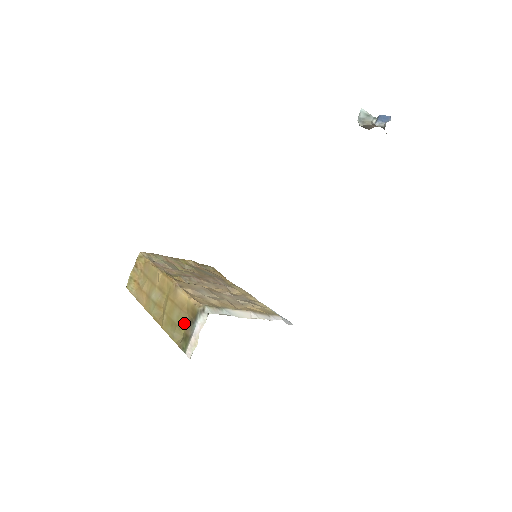
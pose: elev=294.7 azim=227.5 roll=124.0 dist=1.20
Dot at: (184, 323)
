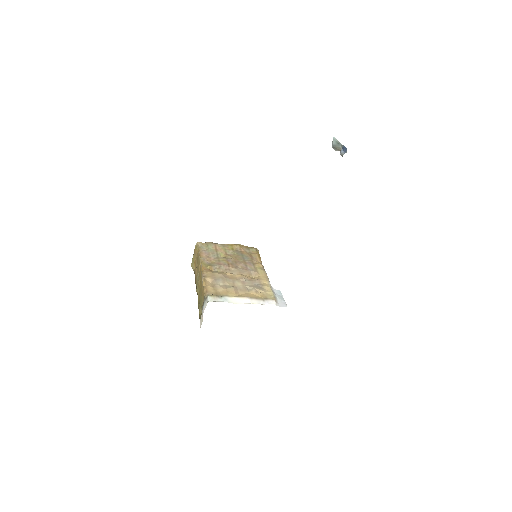
Dot at: (202, 303)
